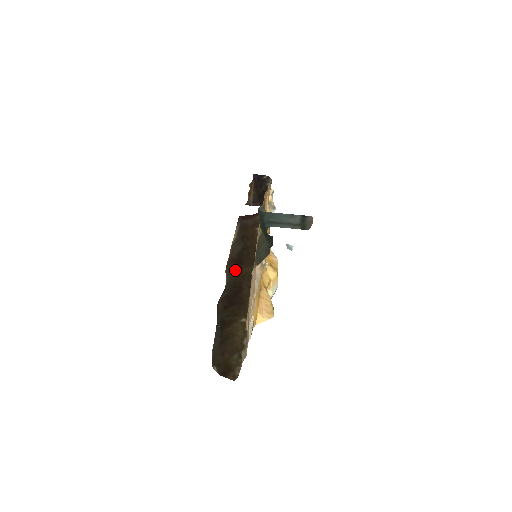
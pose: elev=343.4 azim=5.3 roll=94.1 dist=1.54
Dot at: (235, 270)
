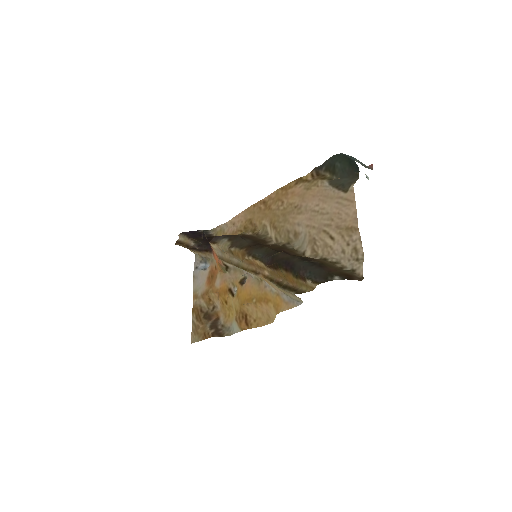
Dot at: (266, 246)
